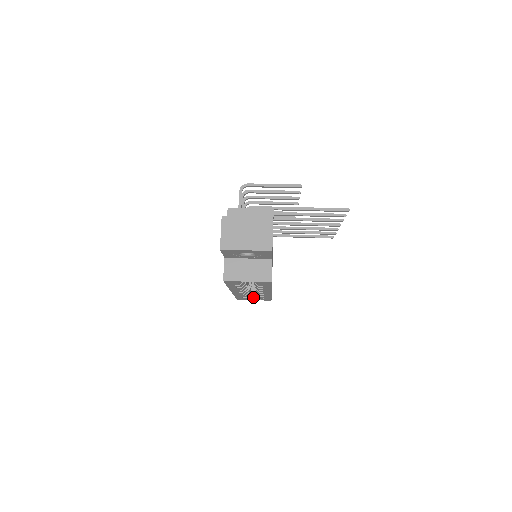
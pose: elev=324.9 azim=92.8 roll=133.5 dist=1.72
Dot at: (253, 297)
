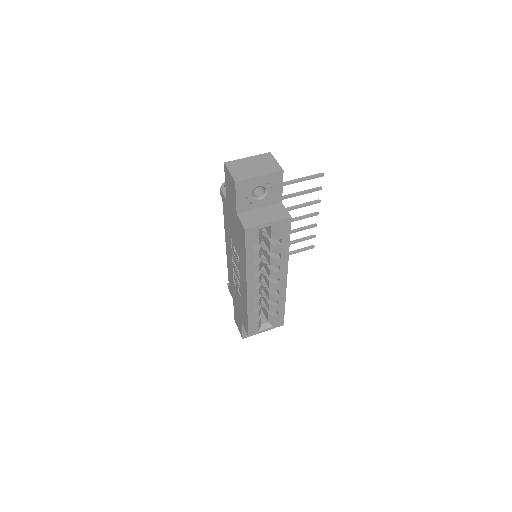
Dot at: (264, 326)
